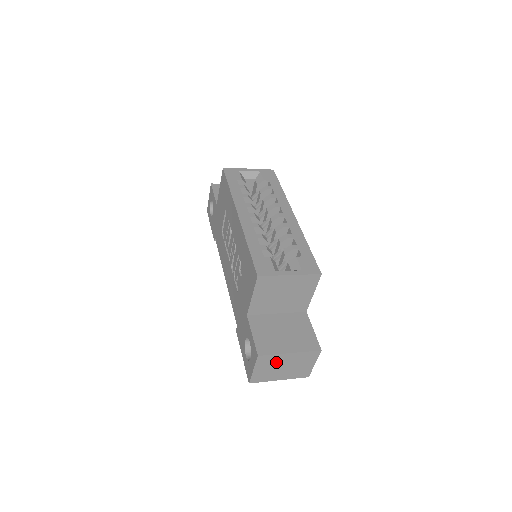
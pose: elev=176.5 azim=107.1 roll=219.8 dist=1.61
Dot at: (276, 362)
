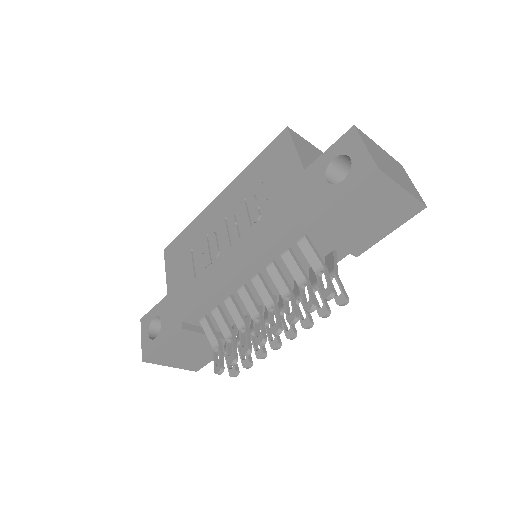
Dot at: (377, 151)
